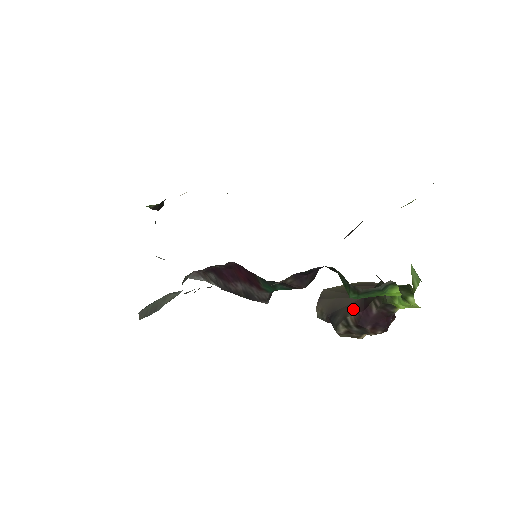
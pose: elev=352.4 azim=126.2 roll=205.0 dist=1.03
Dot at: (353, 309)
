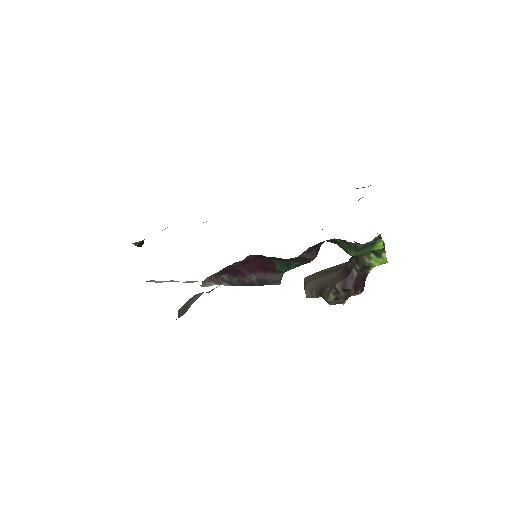
Dot at: (338, 279)
